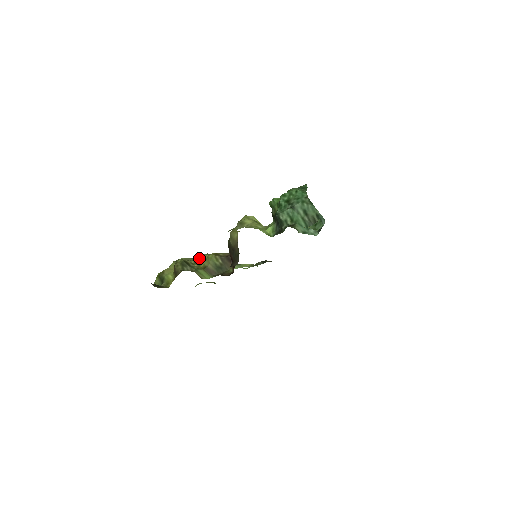
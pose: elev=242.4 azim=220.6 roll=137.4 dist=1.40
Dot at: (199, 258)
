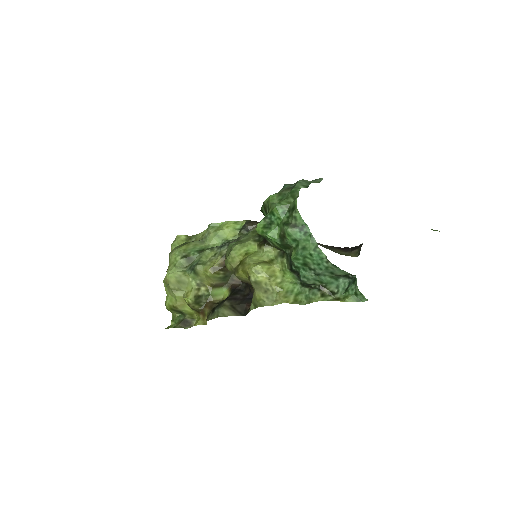
Dot at: (196, 277)
